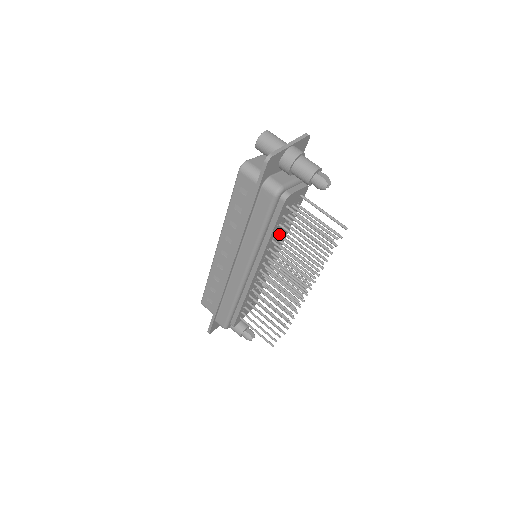
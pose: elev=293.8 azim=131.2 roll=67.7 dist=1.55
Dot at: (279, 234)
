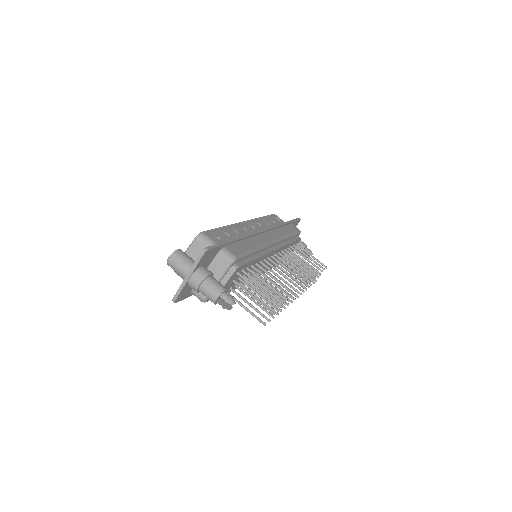
Dot at: (242, 285)
